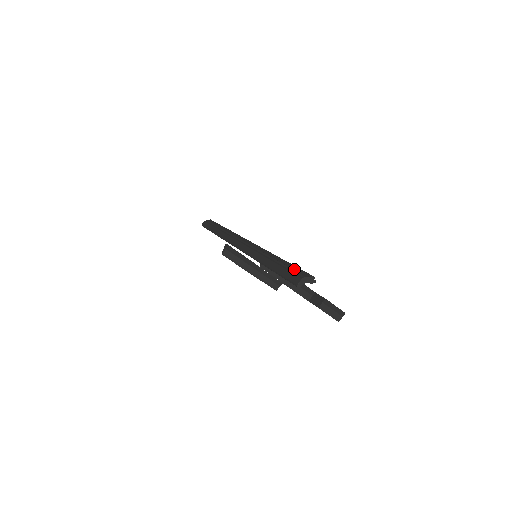
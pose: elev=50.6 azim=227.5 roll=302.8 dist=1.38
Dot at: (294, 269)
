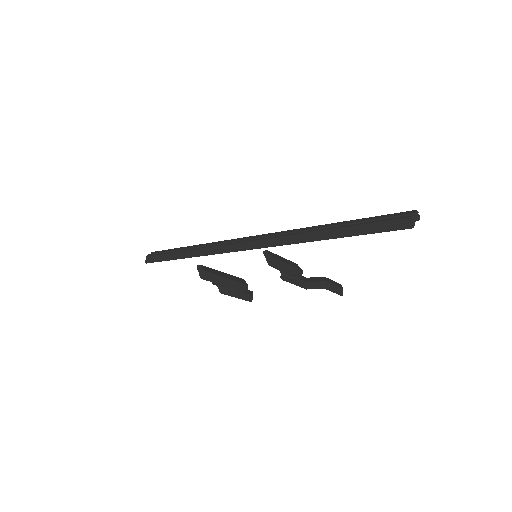
Dot at: (380, 218)
